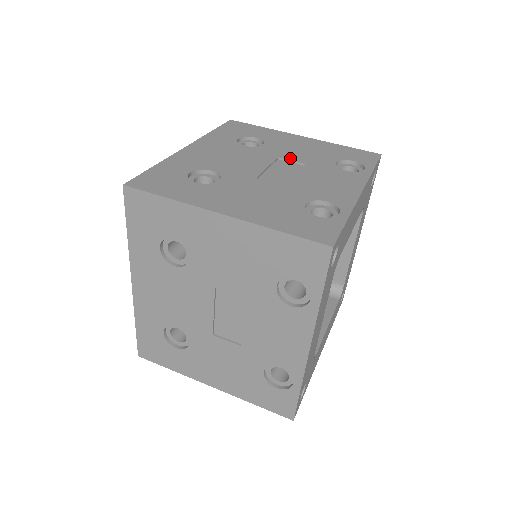
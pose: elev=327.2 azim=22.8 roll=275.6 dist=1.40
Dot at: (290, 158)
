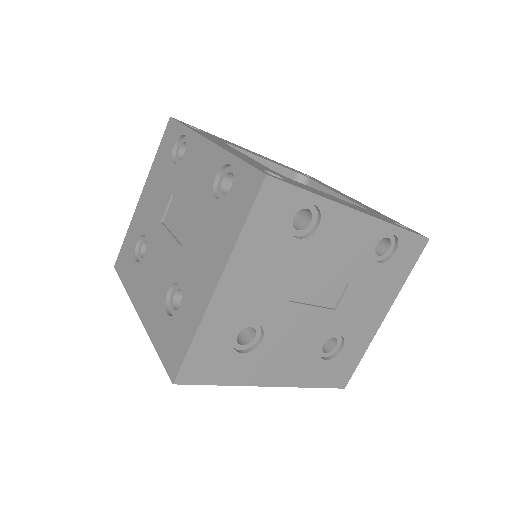
Dot at: occluded
